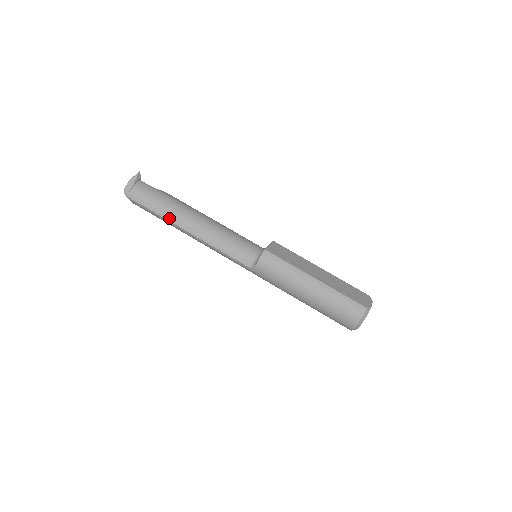
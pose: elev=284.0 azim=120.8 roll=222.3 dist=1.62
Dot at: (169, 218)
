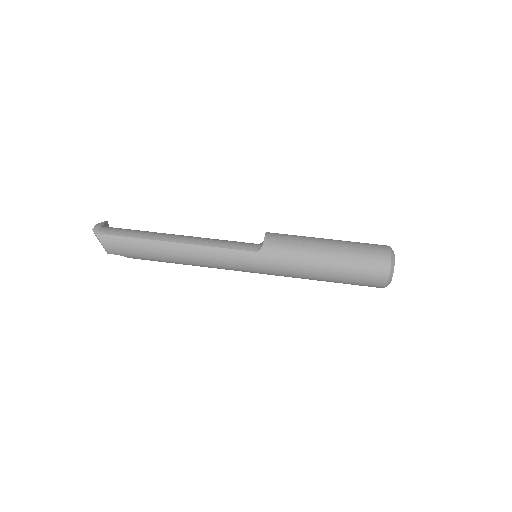
Dot at: (152, 237)
